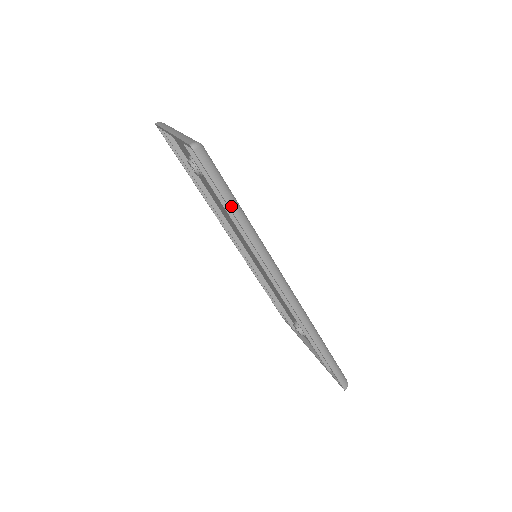
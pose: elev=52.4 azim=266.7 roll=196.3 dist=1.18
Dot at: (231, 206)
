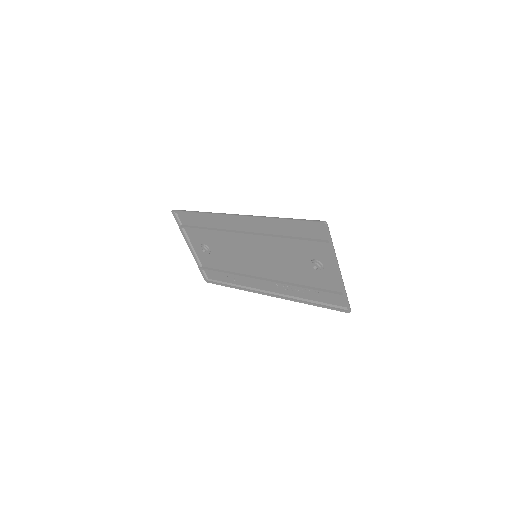
Dot at: (194, 212)
